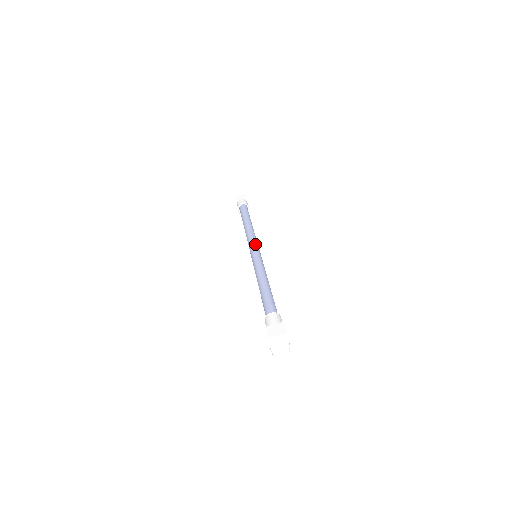
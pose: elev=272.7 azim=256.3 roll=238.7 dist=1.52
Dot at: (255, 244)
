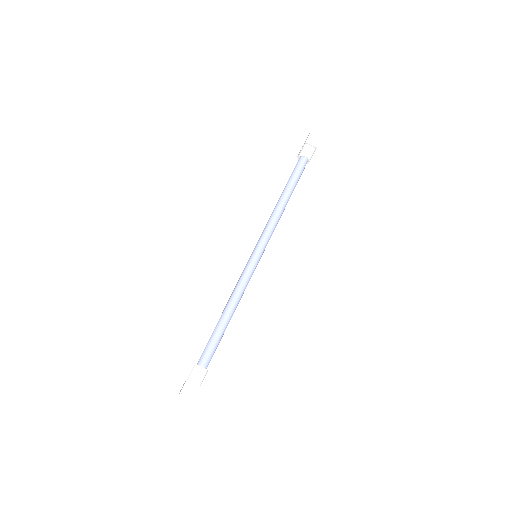
Dot at: (262, 249)
